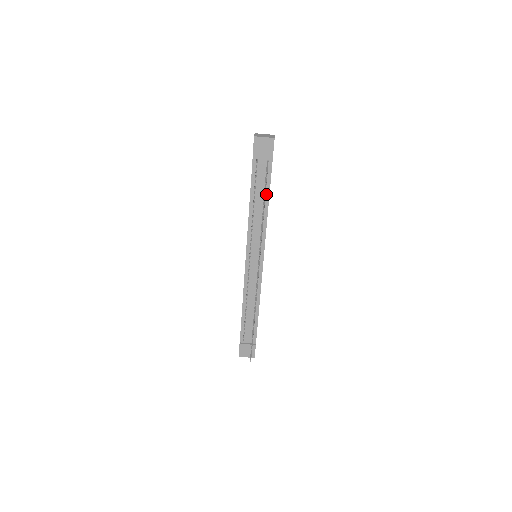
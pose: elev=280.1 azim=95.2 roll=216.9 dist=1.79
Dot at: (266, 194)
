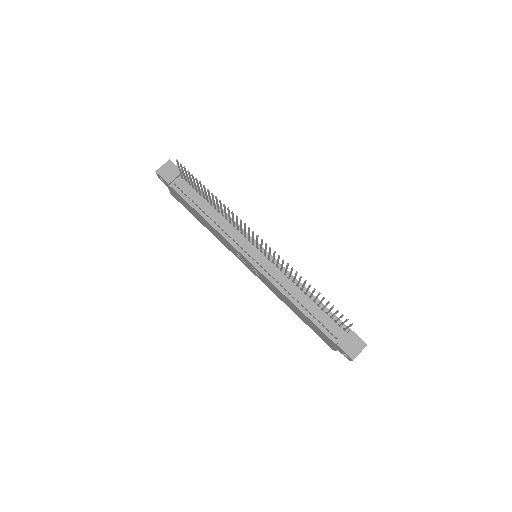
Dot at: occluded
